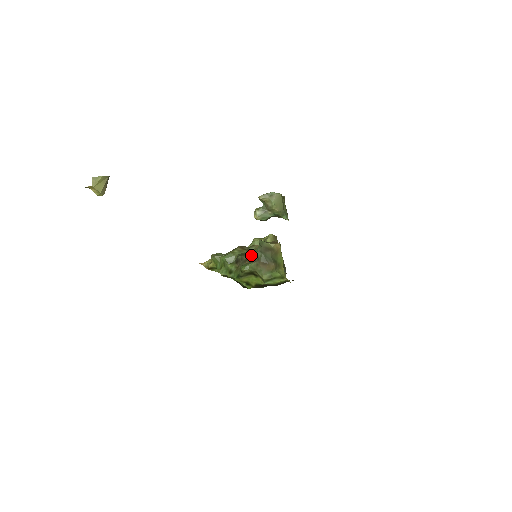
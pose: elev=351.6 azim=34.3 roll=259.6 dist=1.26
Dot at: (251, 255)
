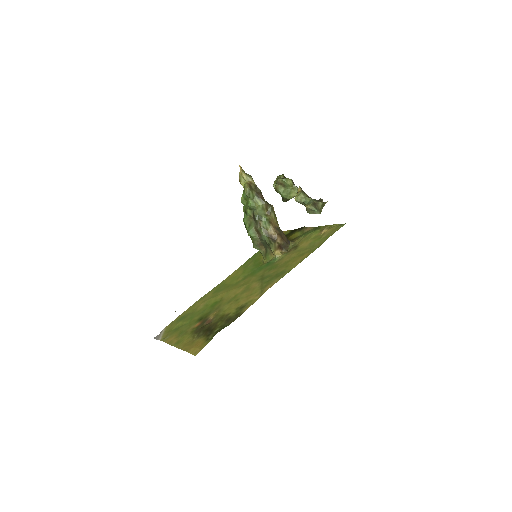
Dot at: (261, 233)
